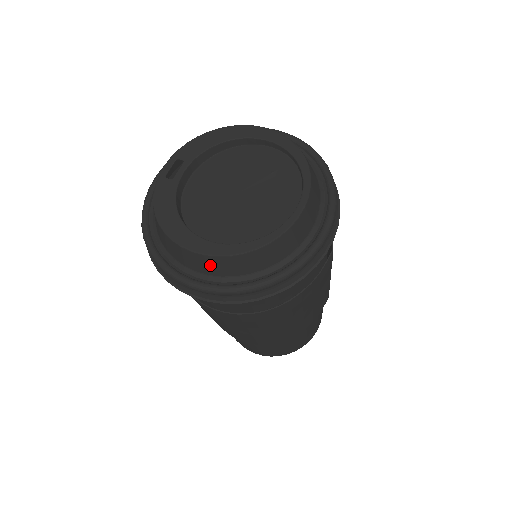
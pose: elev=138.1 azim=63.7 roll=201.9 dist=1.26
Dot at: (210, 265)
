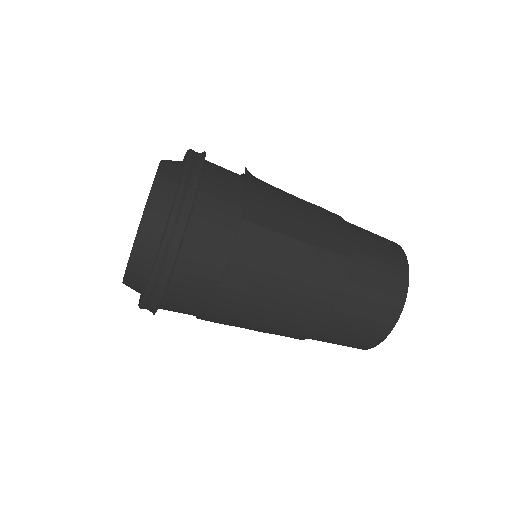
Dot at: (133, 287)
